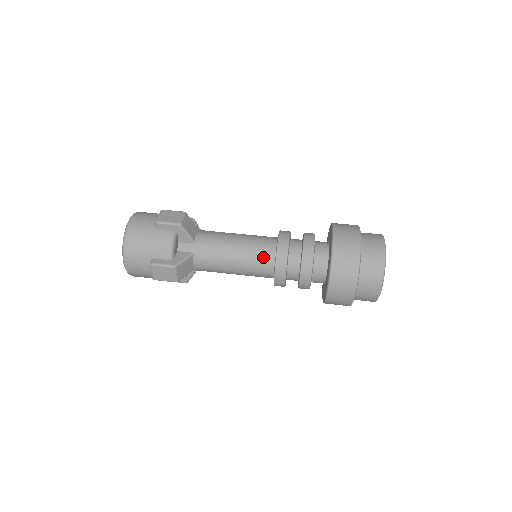
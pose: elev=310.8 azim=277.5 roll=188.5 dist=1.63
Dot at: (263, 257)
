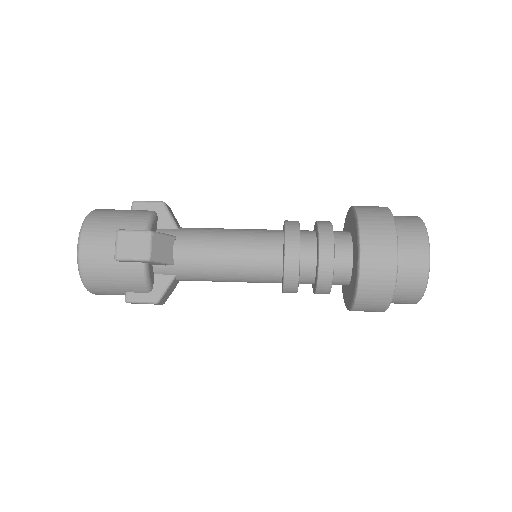
Dot at: (266, 275)
